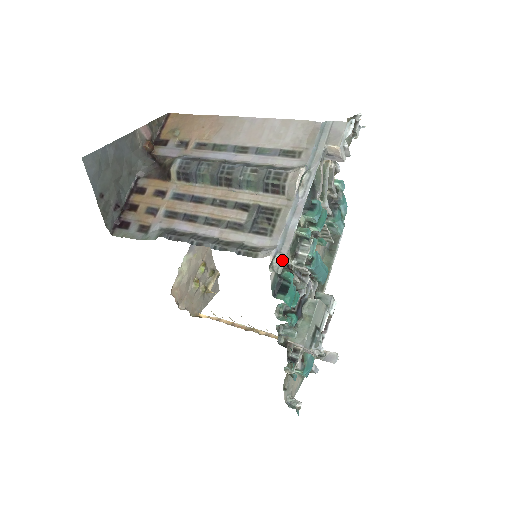
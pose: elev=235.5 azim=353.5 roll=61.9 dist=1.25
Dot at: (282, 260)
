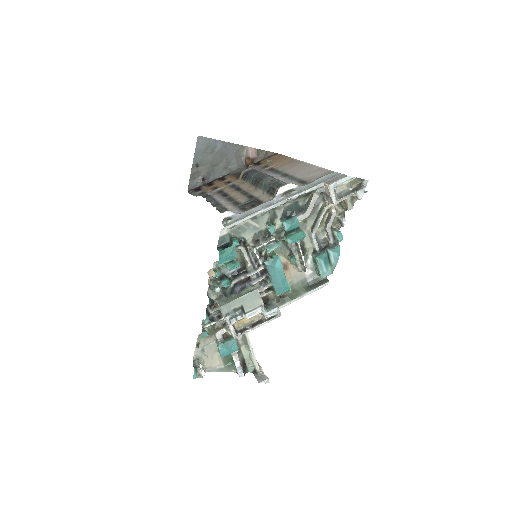
Dot at: (233, 222)
